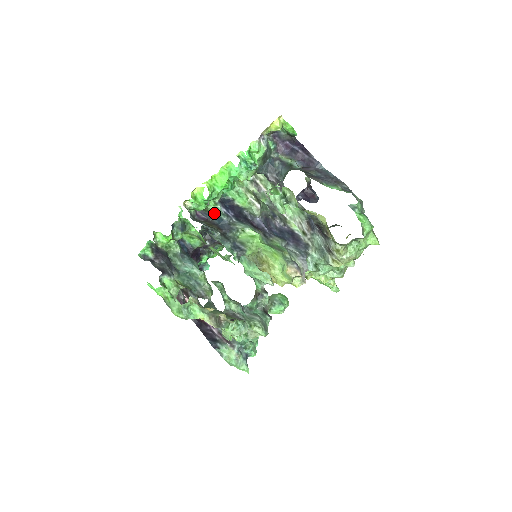
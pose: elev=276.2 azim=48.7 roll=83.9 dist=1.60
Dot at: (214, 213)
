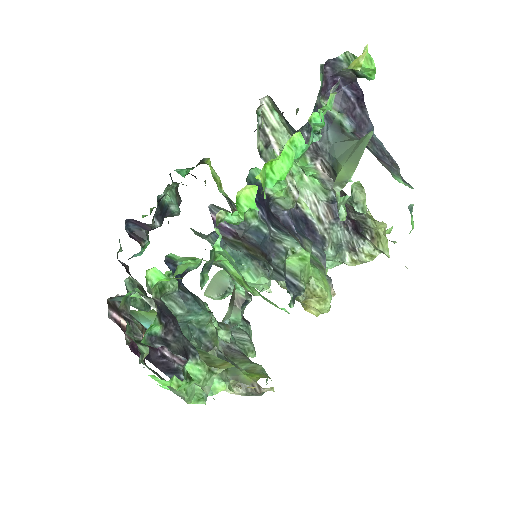
Dot at: (250, 222)
